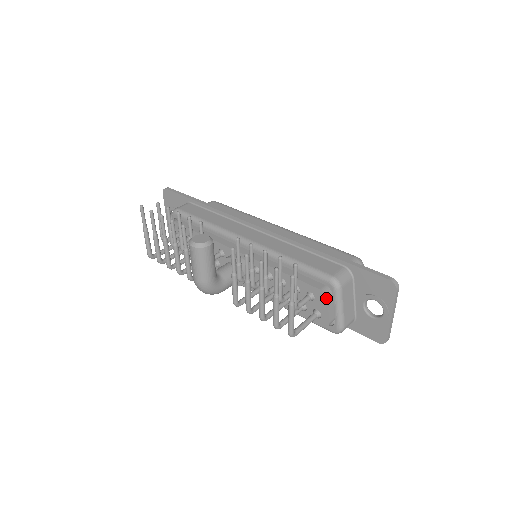
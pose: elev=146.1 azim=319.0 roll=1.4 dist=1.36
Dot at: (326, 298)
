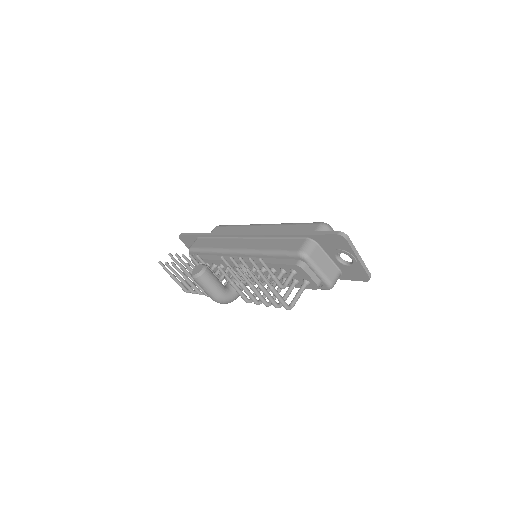
Dot at: (302, 269)
